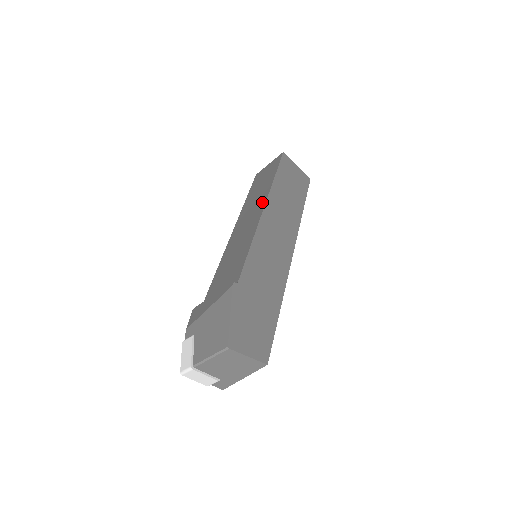
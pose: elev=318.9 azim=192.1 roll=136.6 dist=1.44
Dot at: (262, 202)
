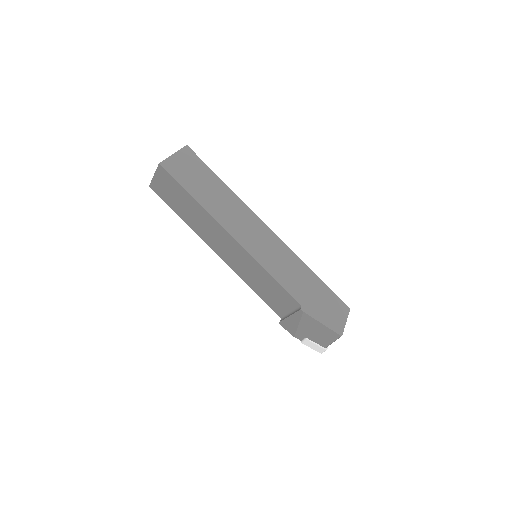
Dot at: (221, 231)
